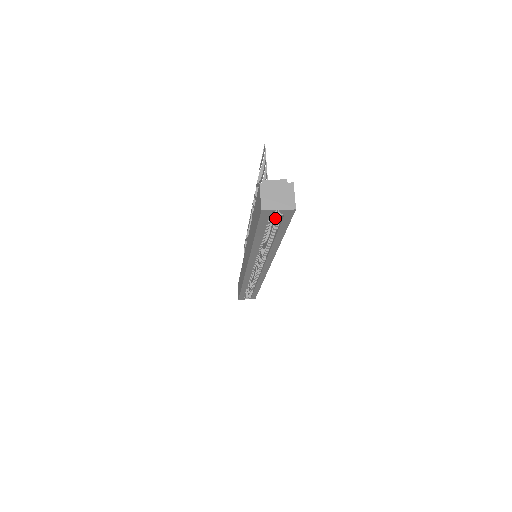
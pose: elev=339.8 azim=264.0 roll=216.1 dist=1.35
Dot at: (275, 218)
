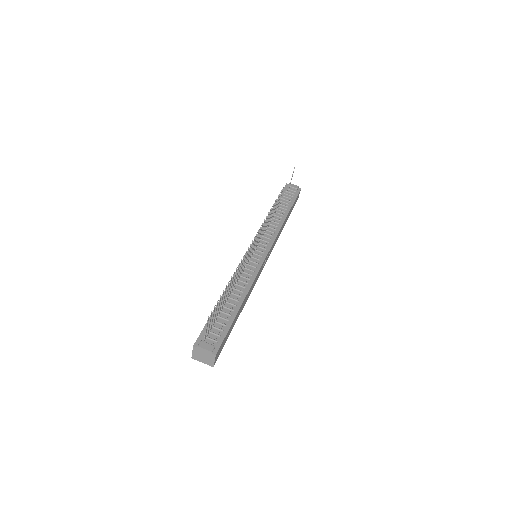
Dot at: occluded
